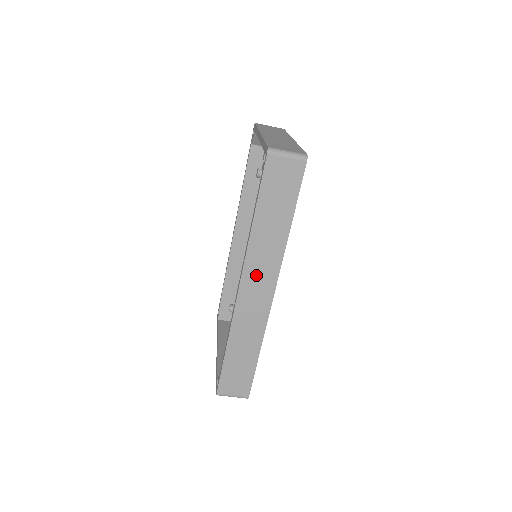
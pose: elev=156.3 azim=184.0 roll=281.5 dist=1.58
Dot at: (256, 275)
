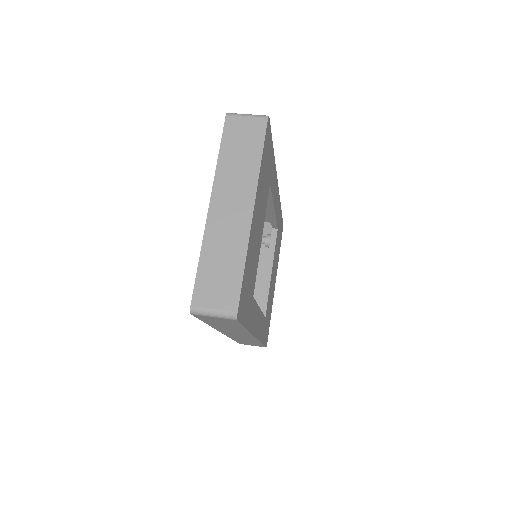
Dot at: (232, 333)
